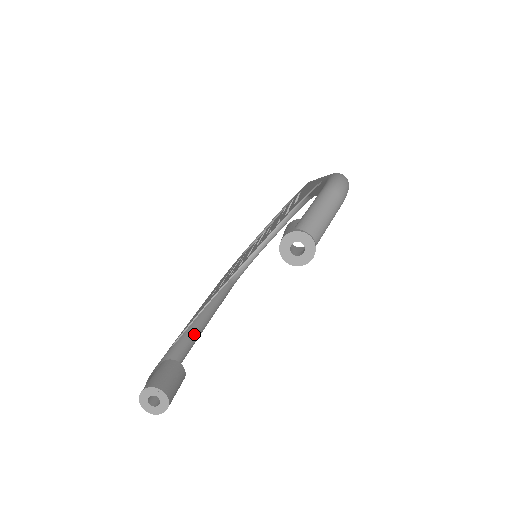
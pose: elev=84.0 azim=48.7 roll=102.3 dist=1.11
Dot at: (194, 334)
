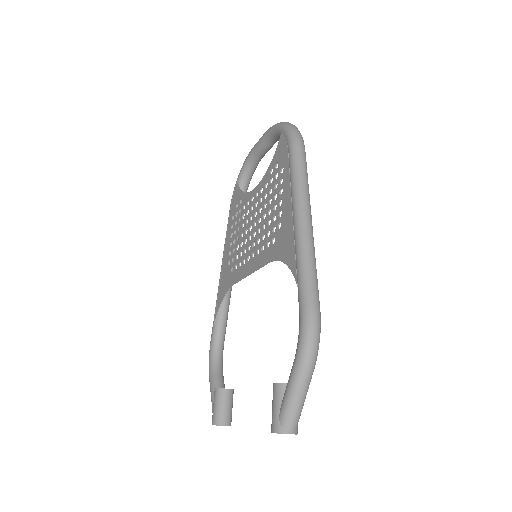
Dot at: (226, 304)
